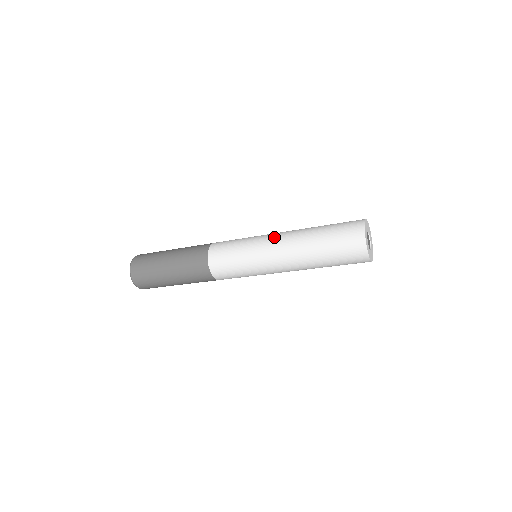
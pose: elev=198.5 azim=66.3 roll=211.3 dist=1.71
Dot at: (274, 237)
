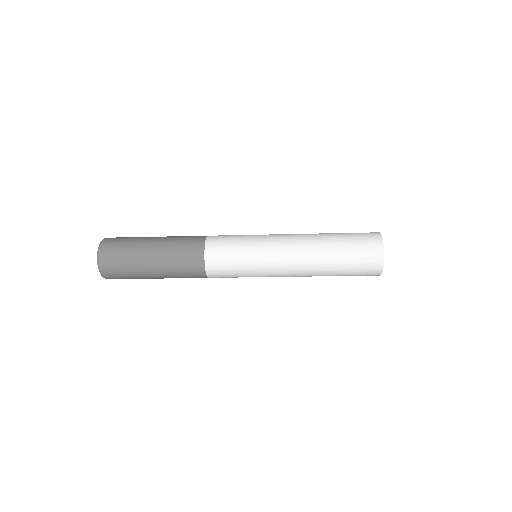
Dot at: (284, 234)
